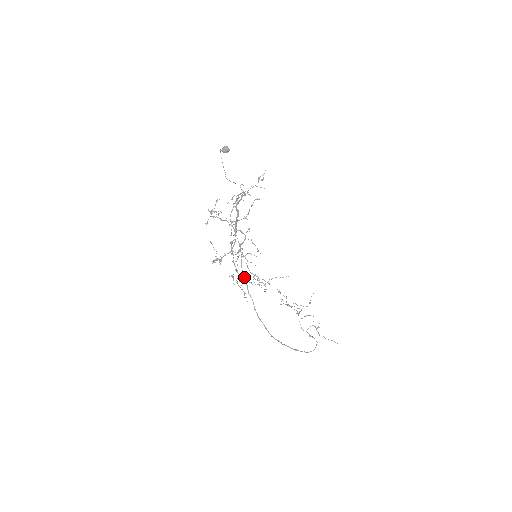
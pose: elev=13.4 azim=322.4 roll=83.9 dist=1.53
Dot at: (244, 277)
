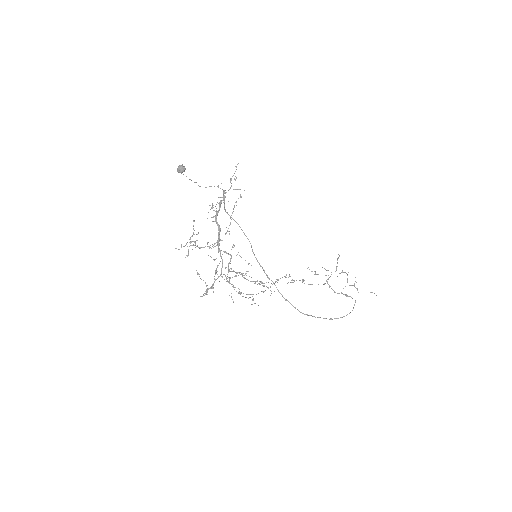
Dot at: (259, 264)
